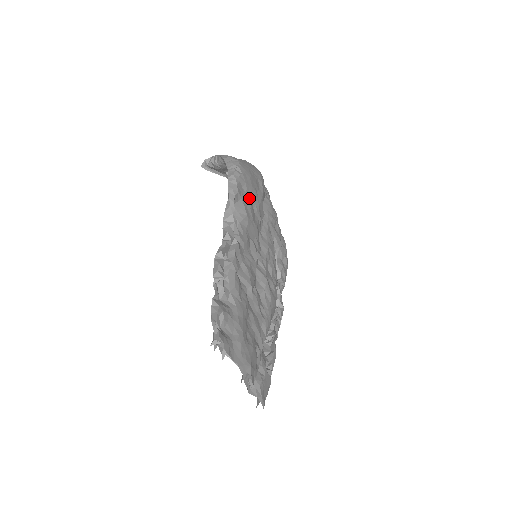
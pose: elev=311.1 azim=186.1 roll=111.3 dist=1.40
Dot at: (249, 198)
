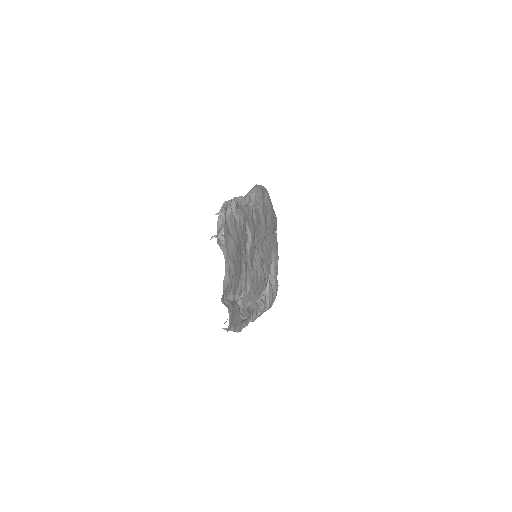
Dot at: (267, 207)
